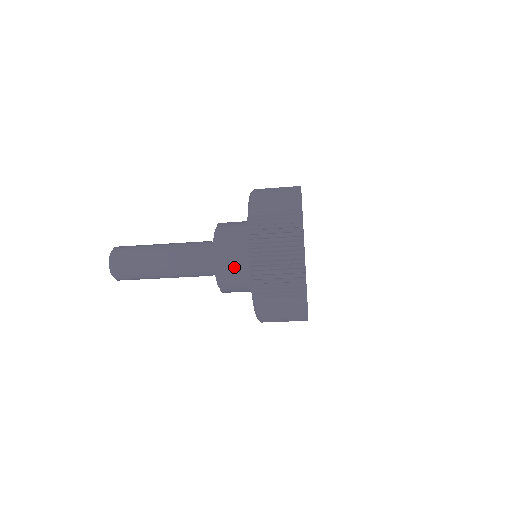
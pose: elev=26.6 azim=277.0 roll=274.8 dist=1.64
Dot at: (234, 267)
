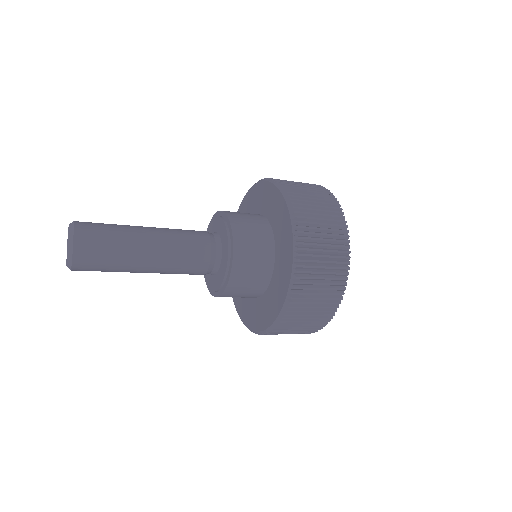
Dot at: (253, 267)
